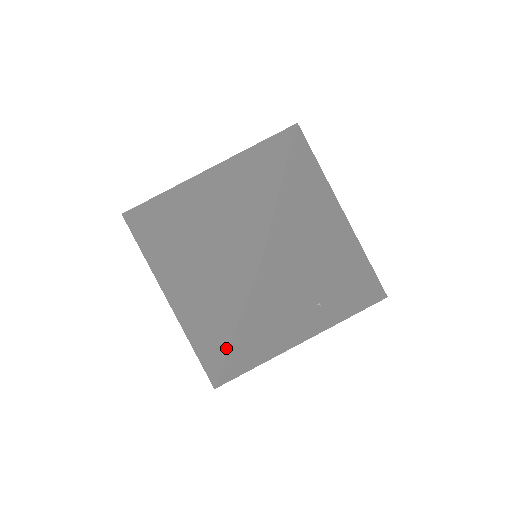
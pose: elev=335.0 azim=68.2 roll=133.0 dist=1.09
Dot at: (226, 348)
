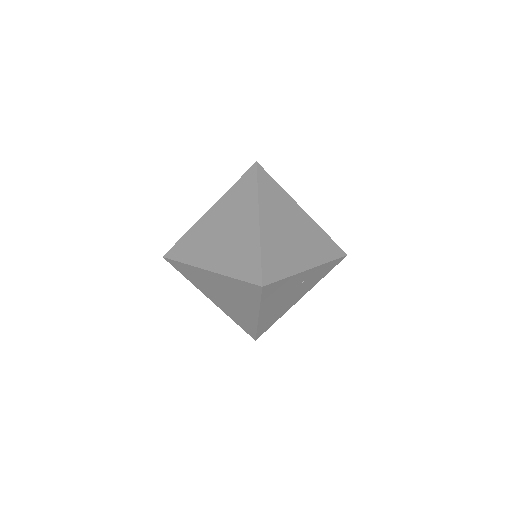
Dot at: (256, 323)
